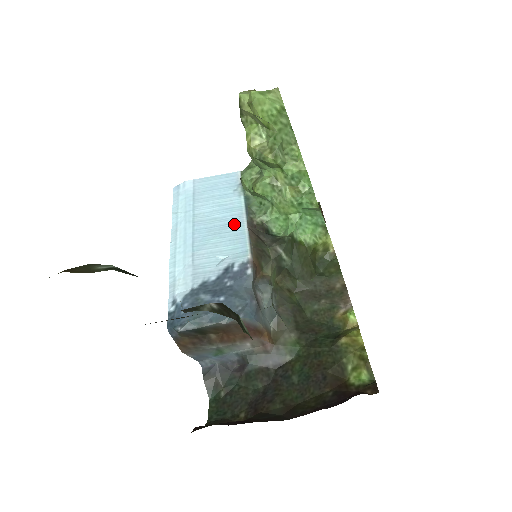
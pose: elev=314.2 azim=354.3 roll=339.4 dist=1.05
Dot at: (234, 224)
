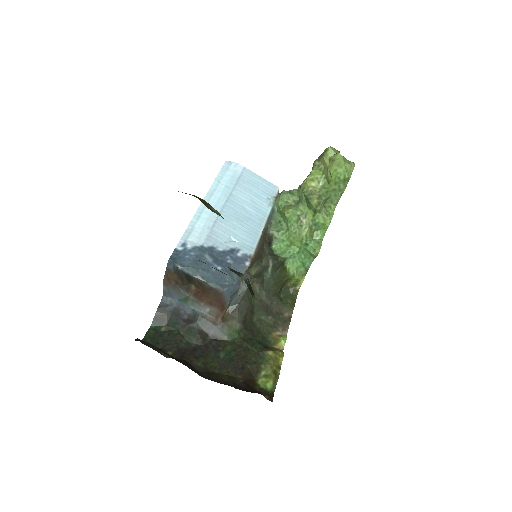
Dot at: (255, 222)
